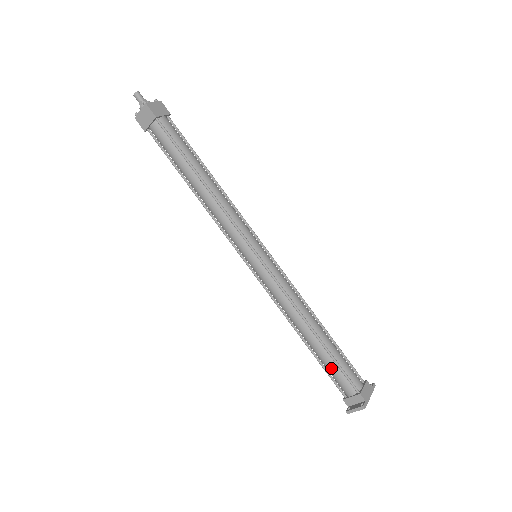
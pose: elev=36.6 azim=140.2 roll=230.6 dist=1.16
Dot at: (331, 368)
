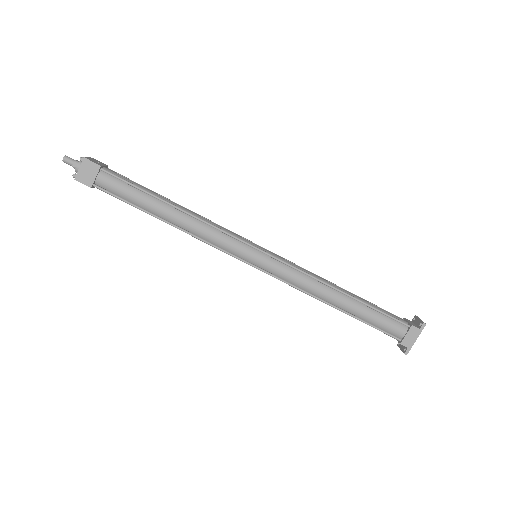
Dot at: occluded
